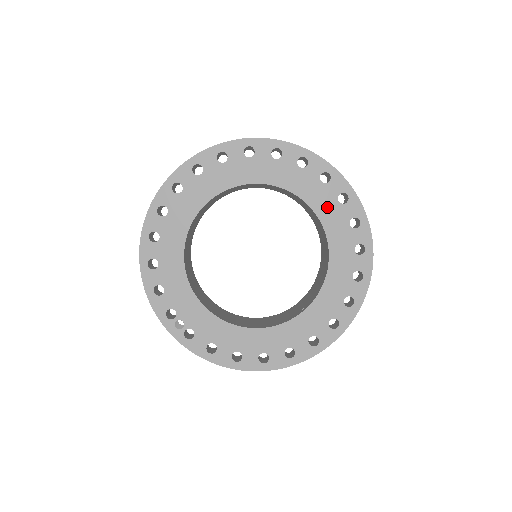
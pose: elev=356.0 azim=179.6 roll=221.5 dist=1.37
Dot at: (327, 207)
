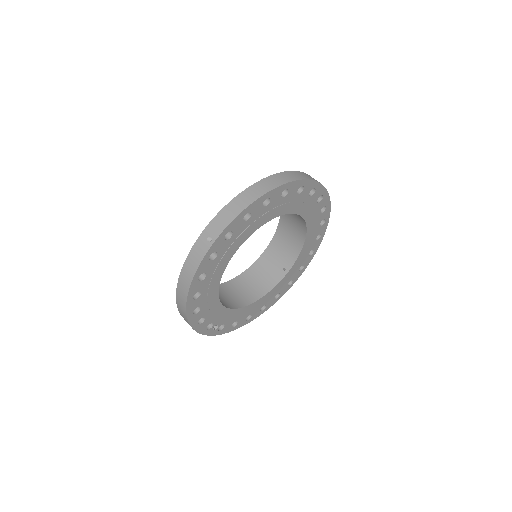
Dot at: (310, 210)
